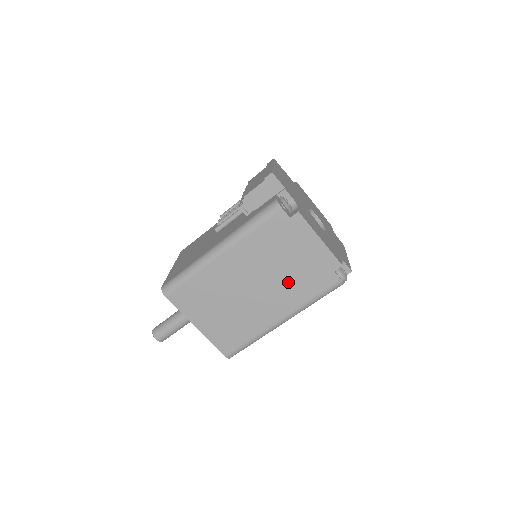
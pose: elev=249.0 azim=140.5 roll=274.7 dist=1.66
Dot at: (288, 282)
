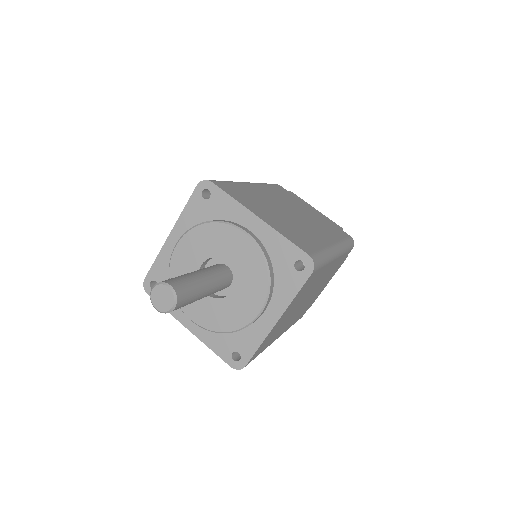
Dot at: (316, 222)
